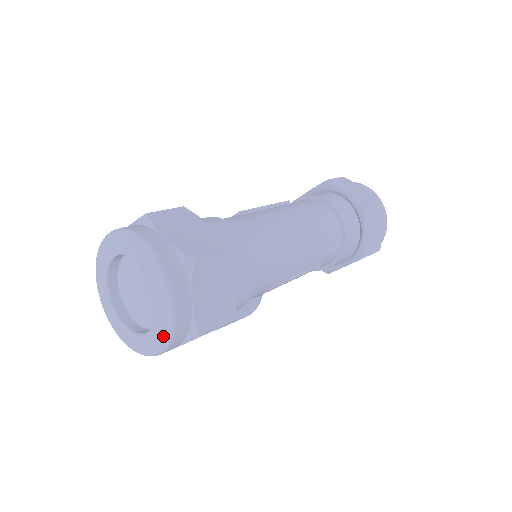
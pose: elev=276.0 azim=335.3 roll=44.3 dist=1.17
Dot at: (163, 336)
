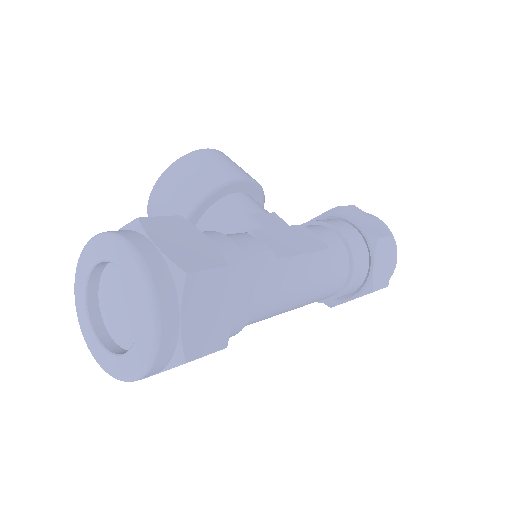
Dot at: (109, 369)
